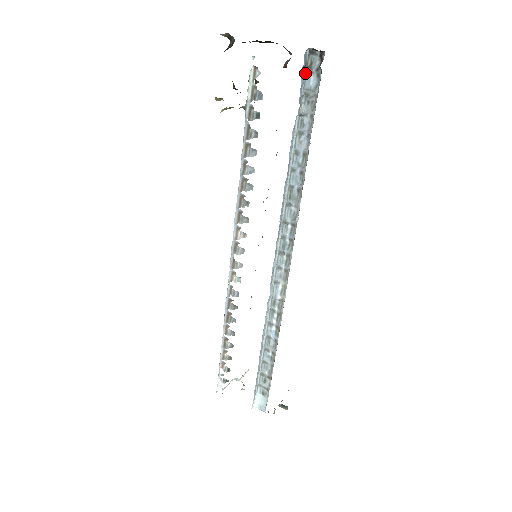
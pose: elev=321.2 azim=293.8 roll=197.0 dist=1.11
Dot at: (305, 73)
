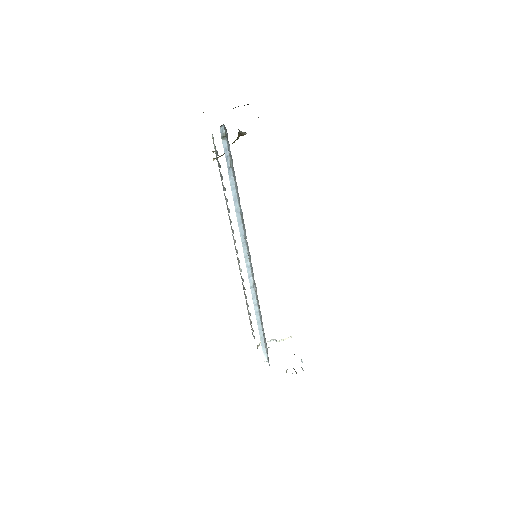
Dot at: (227, 140)
